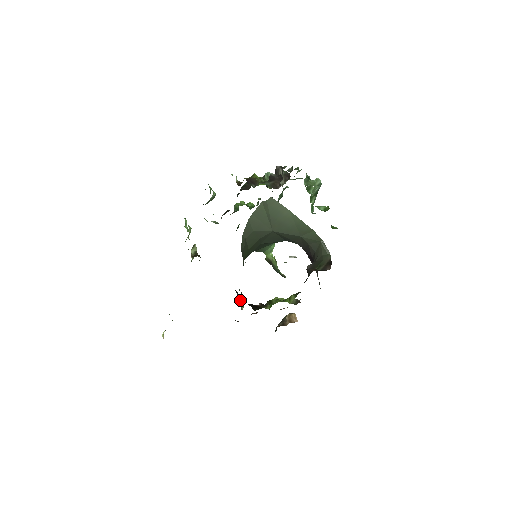
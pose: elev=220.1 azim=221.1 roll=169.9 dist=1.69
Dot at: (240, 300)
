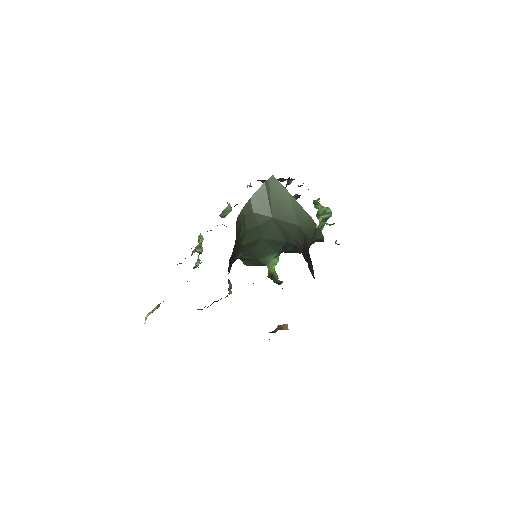
Dot at: (230, 287)
